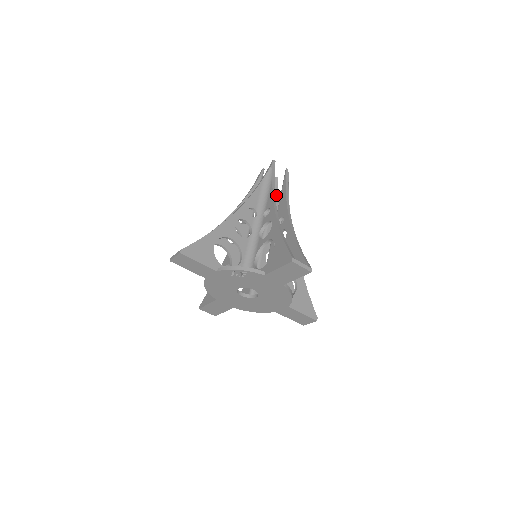
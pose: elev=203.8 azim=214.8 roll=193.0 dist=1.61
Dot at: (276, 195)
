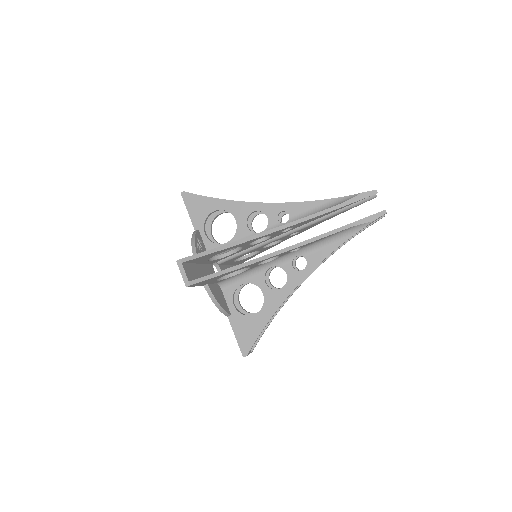
Dot at: occluded
